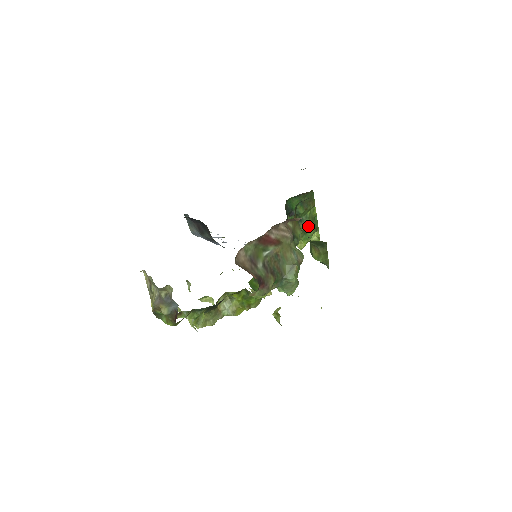
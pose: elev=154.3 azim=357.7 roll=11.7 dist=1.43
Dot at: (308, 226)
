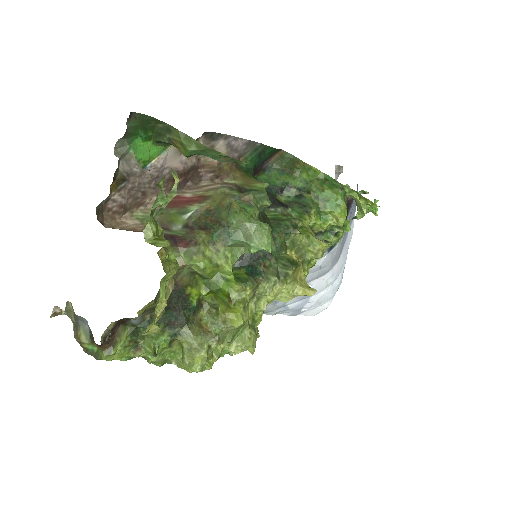
Dot at: (319, 190)
